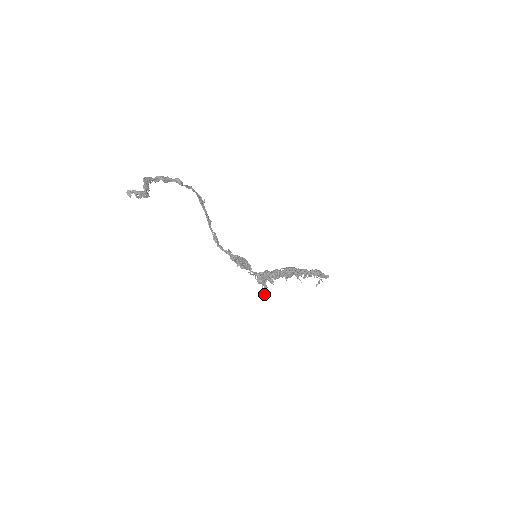
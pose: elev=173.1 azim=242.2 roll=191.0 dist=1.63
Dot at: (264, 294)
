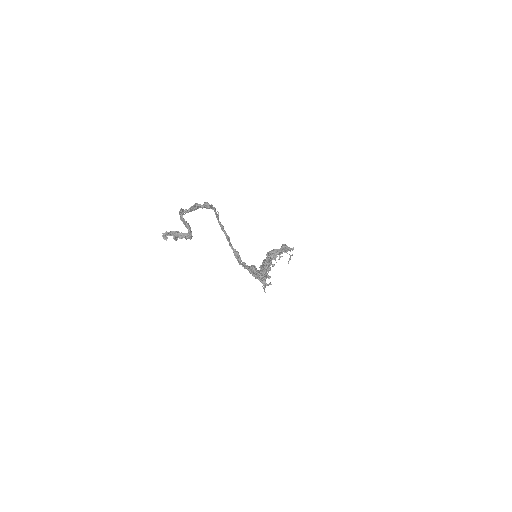
Dot at: (265, 292)
